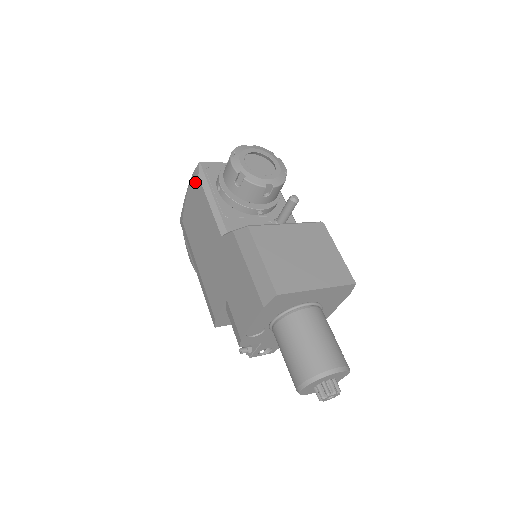
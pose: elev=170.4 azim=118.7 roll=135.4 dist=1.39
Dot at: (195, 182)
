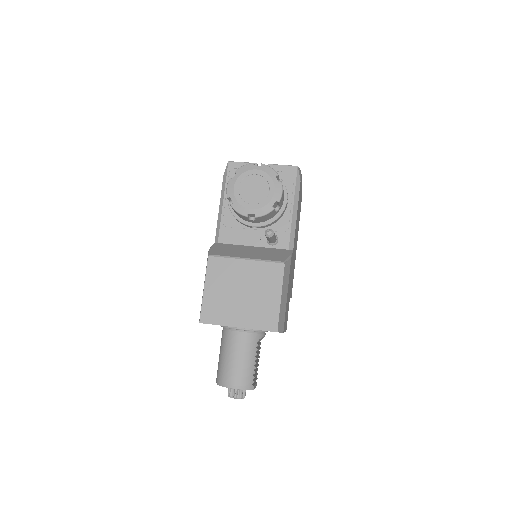
Dot at: occluded
